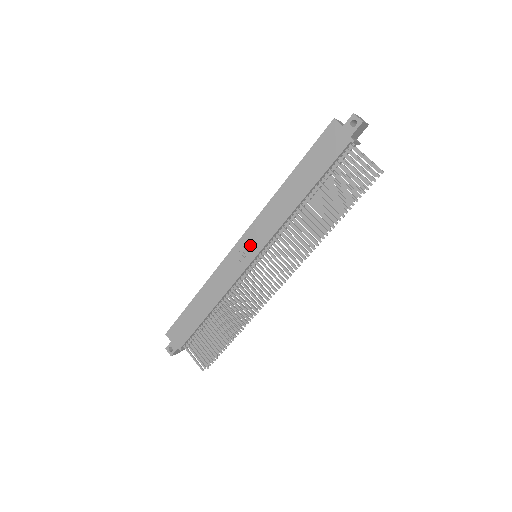
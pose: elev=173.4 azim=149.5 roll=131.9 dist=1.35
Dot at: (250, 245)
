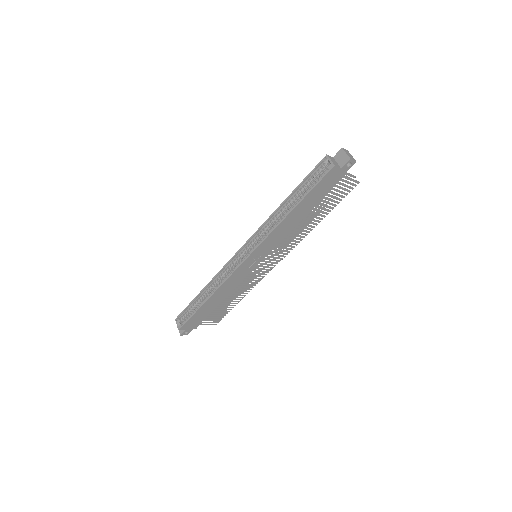
Dot at: (257, 257)
